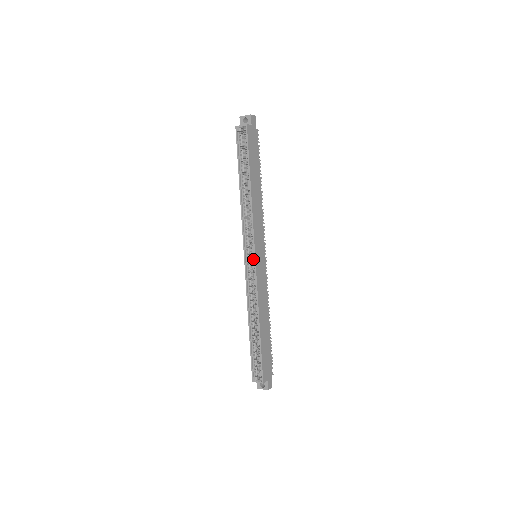
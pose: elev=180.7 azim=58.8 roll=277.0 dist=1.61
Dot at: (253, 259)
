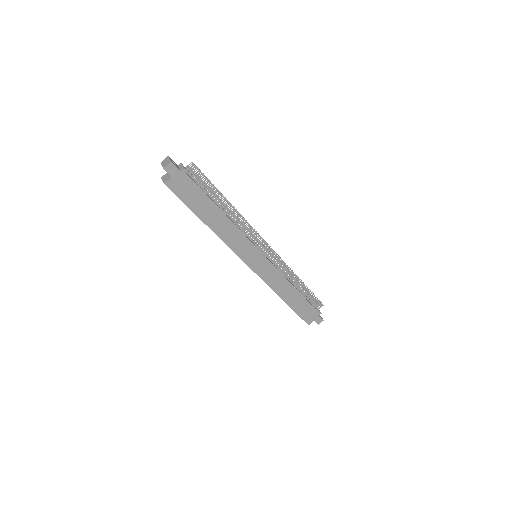
Dot at: (250, 265)
